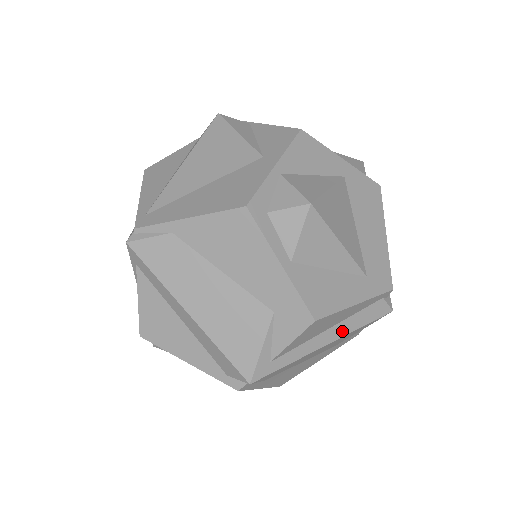
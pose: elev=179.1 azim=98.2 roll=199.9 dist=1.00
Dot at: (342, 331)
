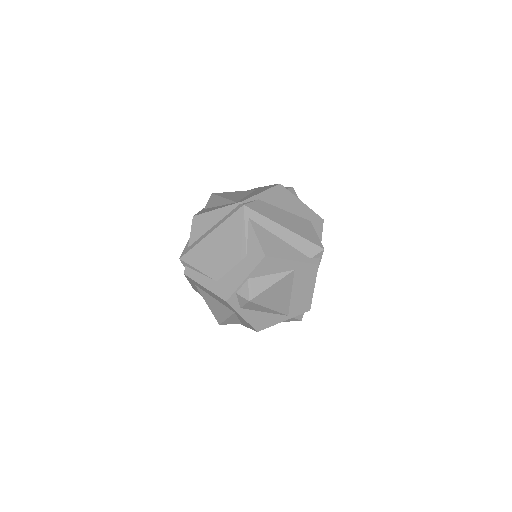
Dot at: occluded
